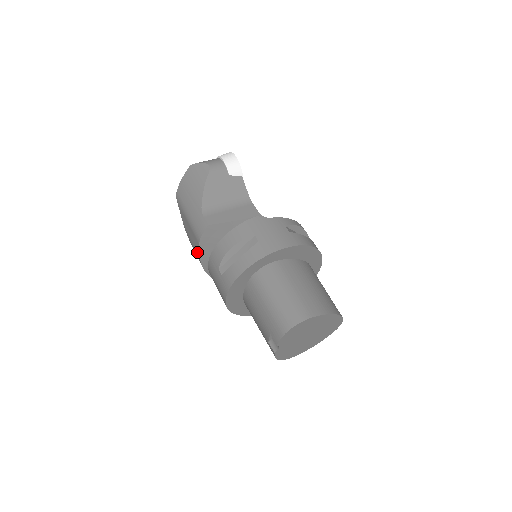
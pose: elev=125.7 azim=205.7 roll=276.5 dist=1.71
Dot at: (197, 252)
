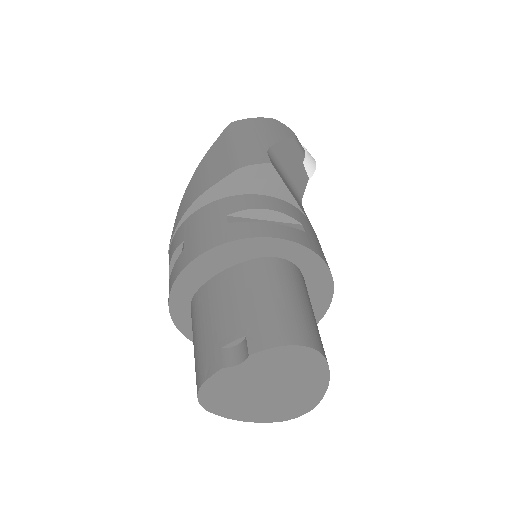
Dot at: (210, 181)
